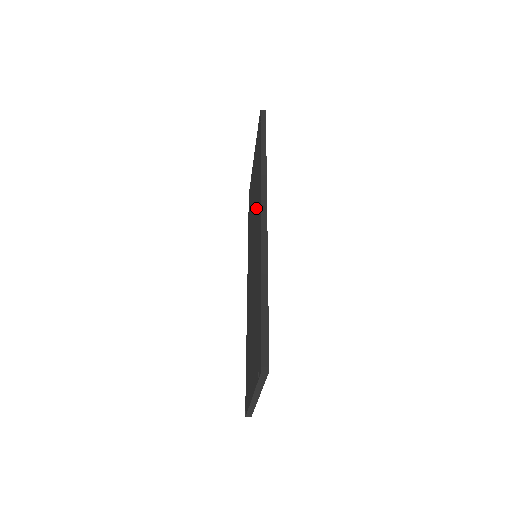
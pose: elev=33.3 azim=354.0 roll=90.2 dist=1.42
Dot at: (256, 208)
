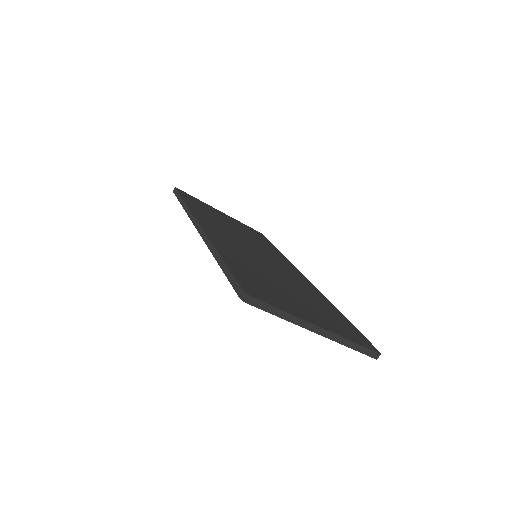
Dot at: occluded
